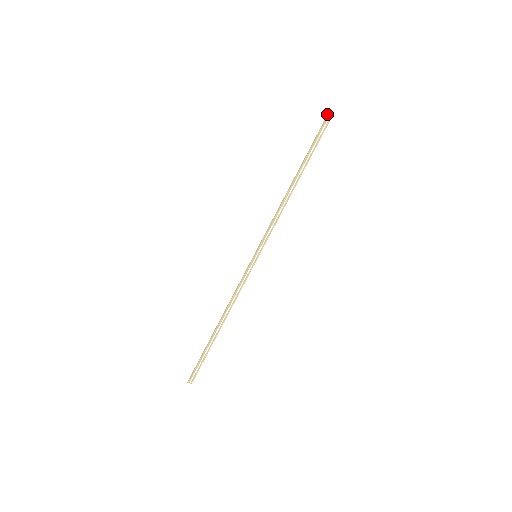
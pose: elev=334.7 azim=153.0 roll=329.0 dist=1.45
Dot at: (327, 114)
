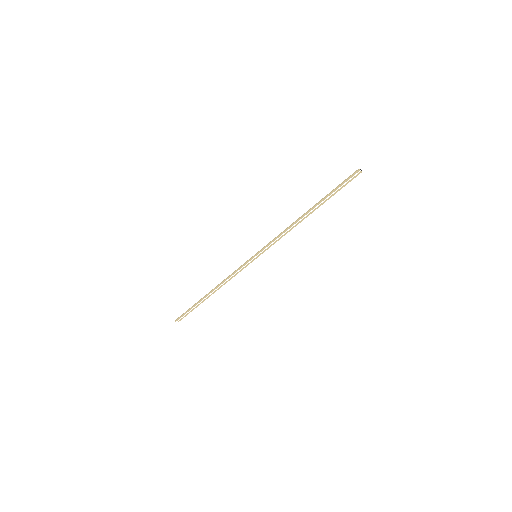
Dot at: occluded
